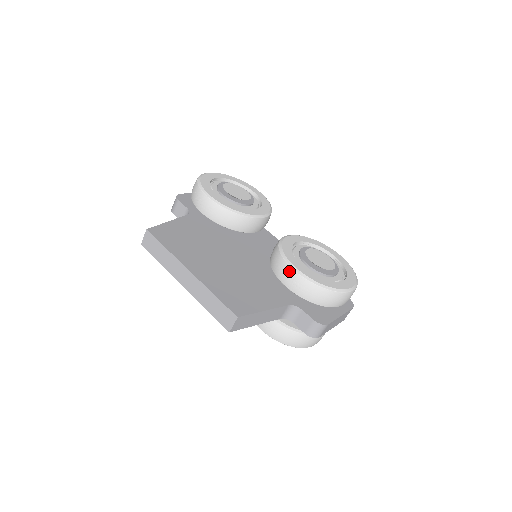
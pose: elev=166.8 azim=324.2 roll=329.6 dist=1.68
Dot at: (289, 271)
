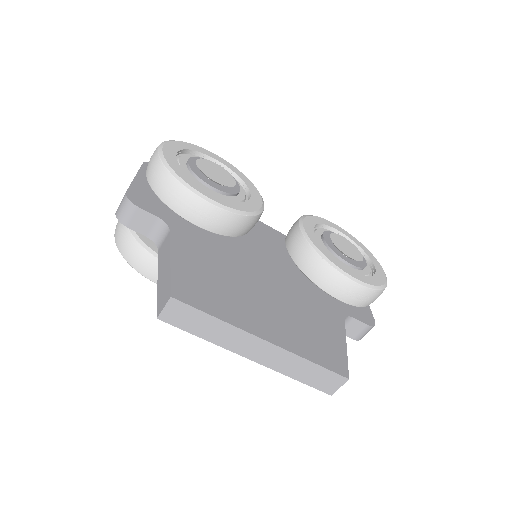
Dot at: (345, 283)
